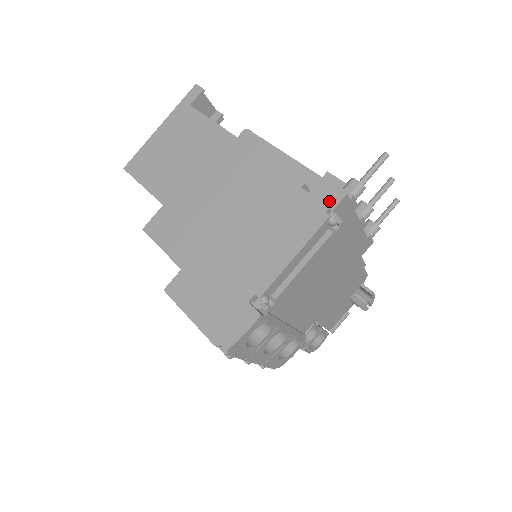
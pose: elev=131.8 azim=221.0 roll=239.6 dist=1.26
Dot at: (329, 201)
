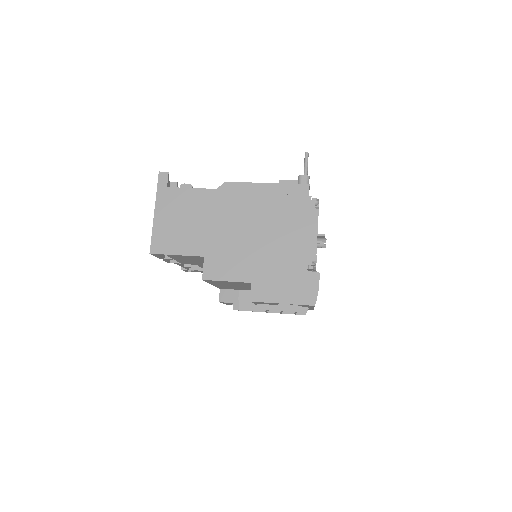
Dot at: (303, 194)
